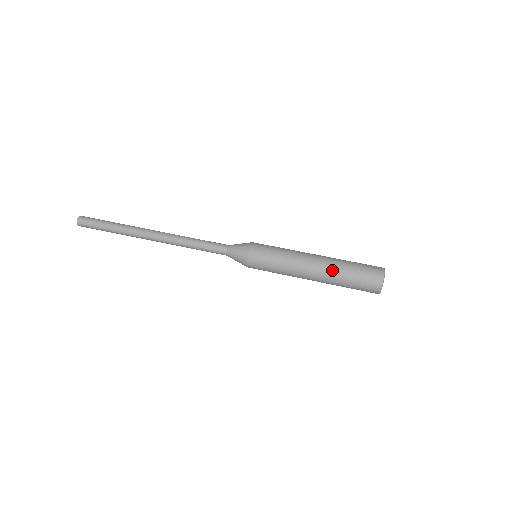
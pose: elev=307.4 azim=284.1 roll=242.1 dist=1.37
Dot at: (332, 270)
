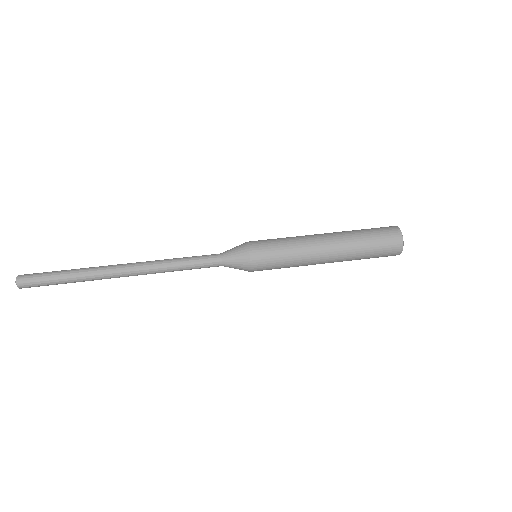
Dot at: (345, 236)
